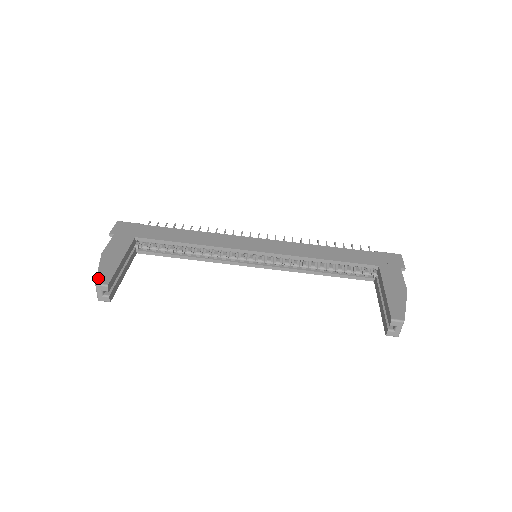
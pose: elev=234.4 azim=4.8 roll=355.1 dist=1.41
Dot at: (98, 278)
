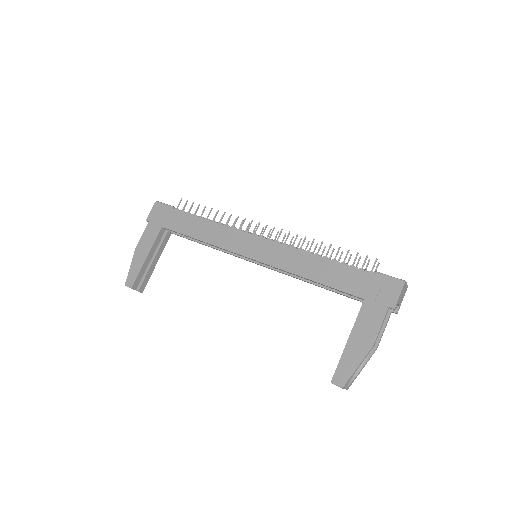
Dot at: (127, 279)
